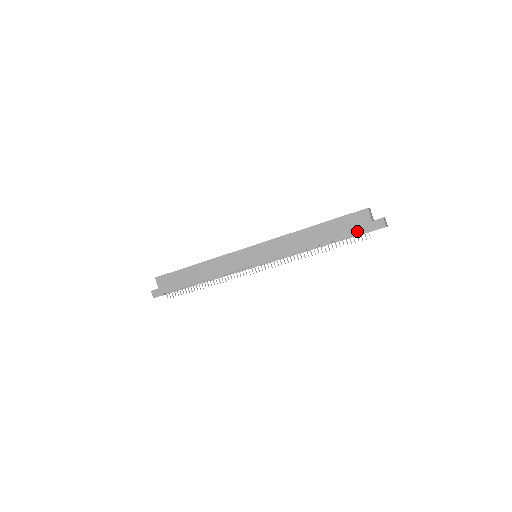
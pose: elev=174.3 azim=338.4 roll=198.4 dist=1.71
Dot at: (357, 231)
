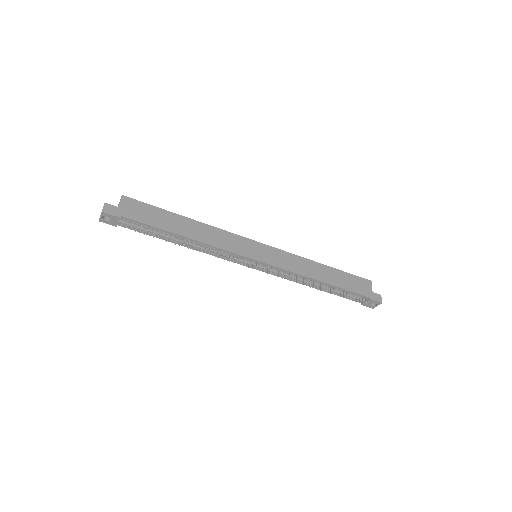
Dot at: (360, 292)
